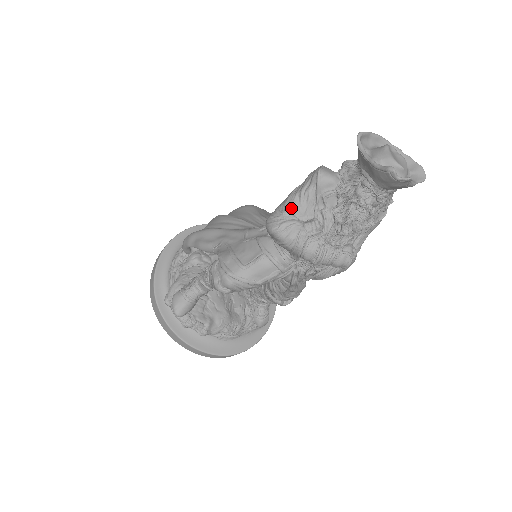
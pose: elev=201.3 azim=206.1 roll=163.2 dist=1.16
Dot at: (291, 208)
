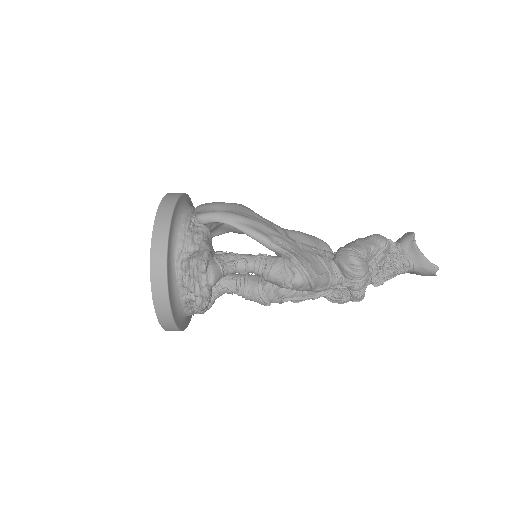
Dot at: (368, 254)
